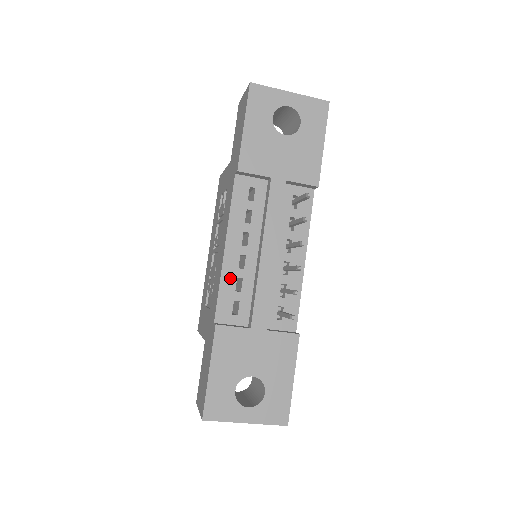
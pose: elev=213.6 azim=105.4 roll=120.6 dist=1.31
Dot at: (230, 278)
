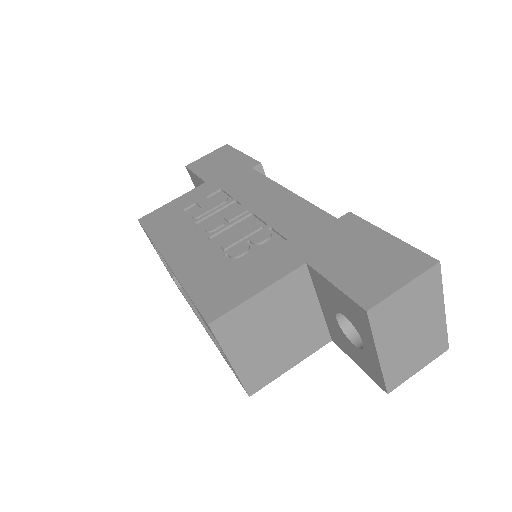
Dot at: occluded
